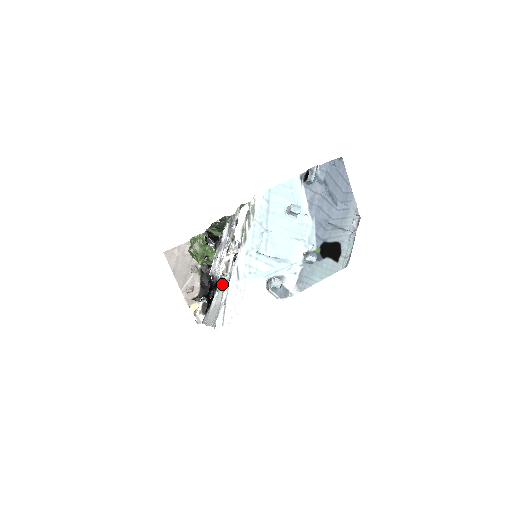
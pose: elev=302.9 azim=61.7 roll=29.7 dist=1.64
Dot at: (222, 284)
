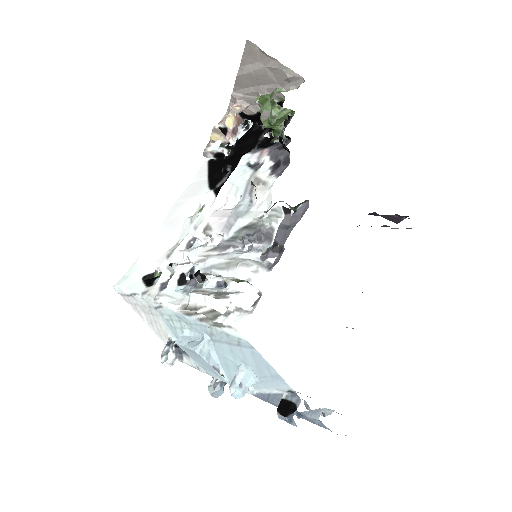
Dot at: (194, 232)
